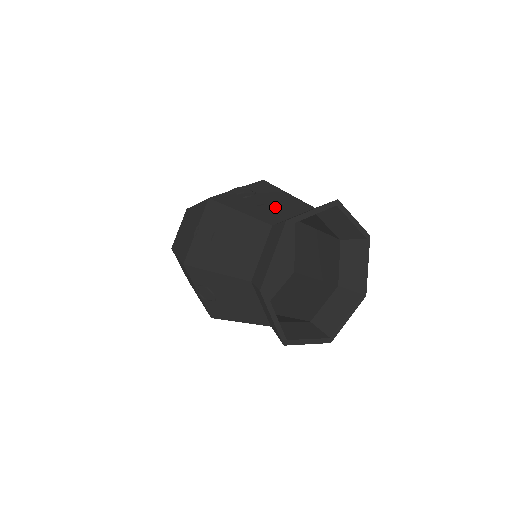
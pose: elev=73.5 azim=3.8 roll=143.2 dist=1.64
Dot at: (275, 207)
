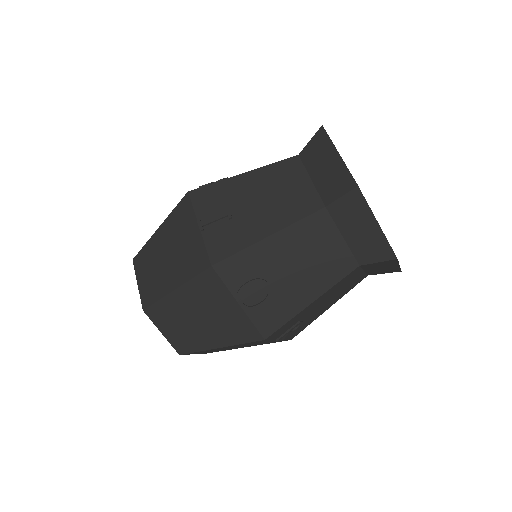
Dot at: occluded
